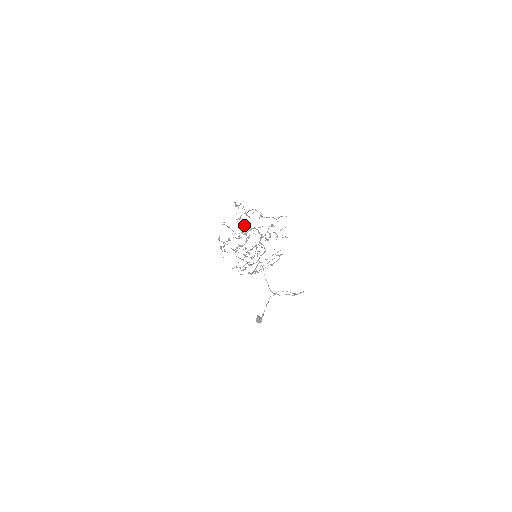
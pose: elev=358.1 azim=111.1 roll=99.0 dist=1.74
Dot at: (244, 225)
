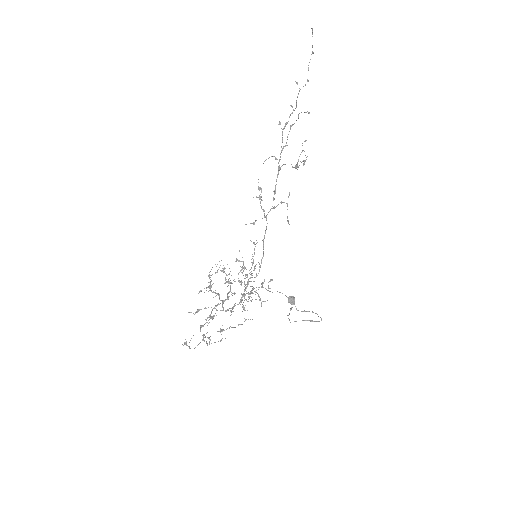
Dot at: (212, 319)
